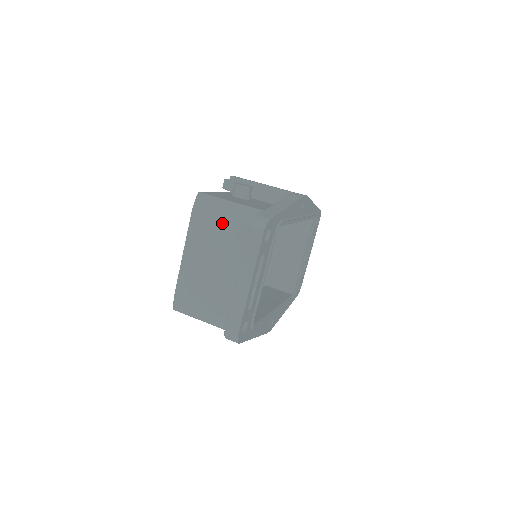
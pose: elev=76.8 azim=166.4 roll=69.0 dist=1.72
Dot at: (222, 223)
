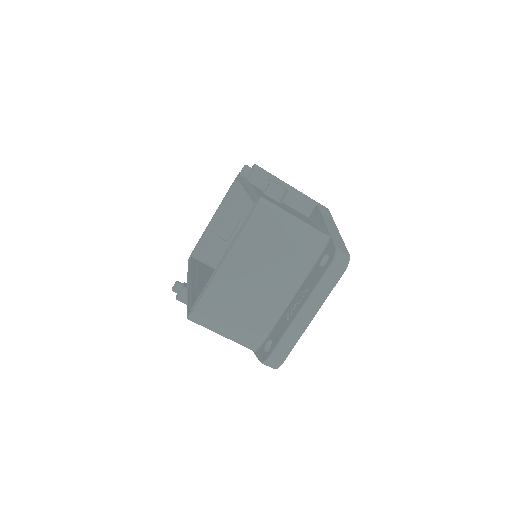
Dot at: (282, 240)
